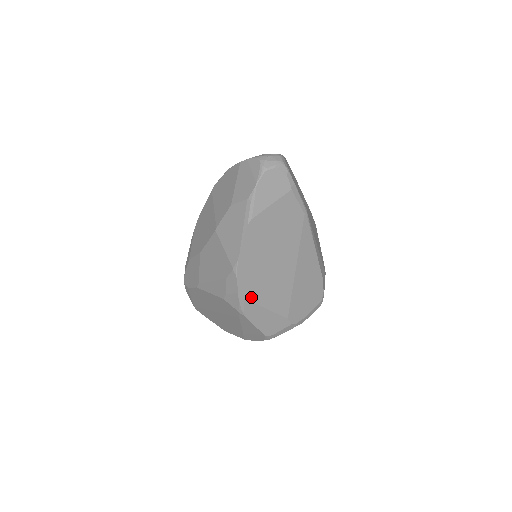
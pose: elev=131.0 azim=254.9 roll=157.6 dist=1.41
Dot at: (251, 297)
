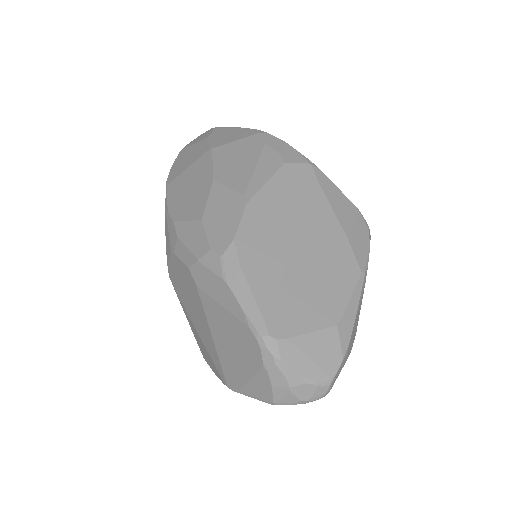
Dot at: occluded
